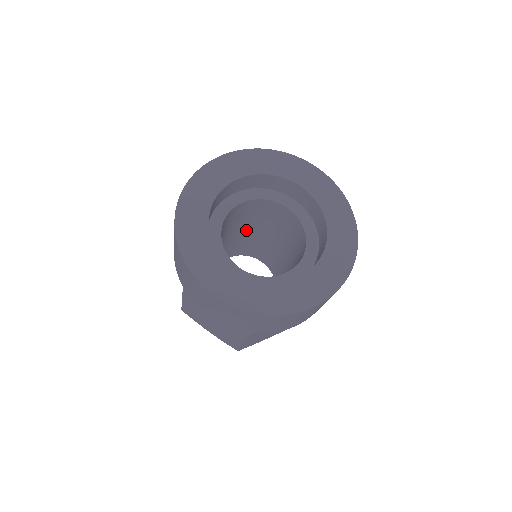
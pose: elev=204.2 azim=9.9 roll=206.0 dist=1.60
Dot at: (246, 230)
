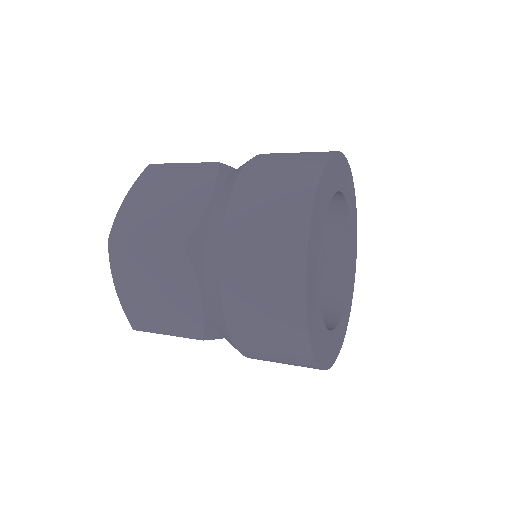
Dot at: occluded
